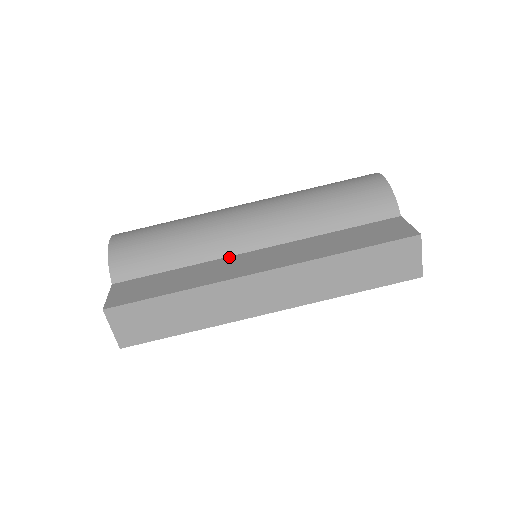
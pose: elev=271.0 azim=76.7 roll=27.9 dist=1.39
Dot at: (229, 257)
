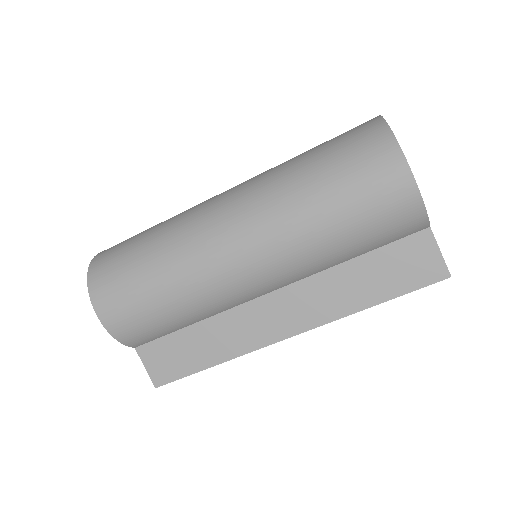
Dot at: (241, 306)
